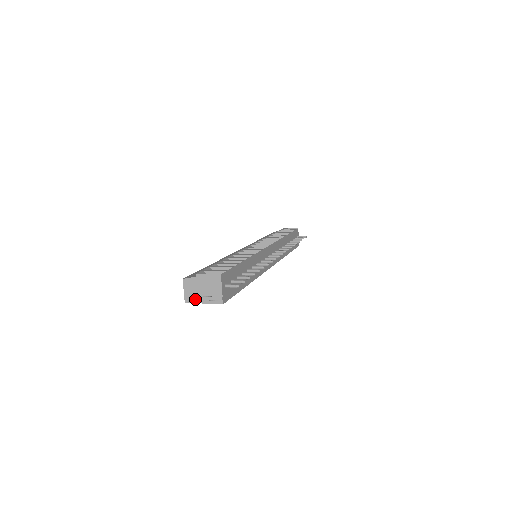
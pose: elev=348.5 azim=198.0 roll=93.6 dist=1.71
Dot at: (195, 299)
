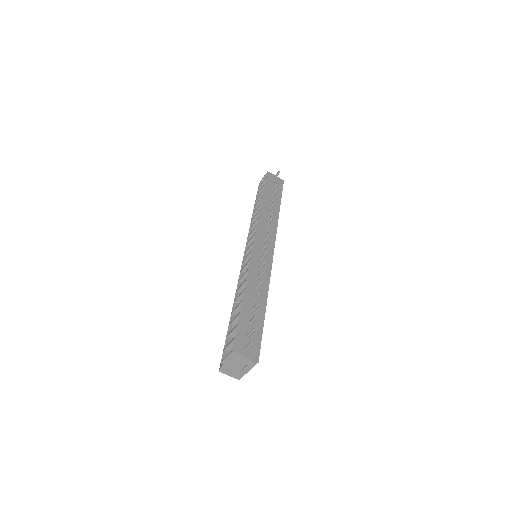
Dot at: (241, 374)
